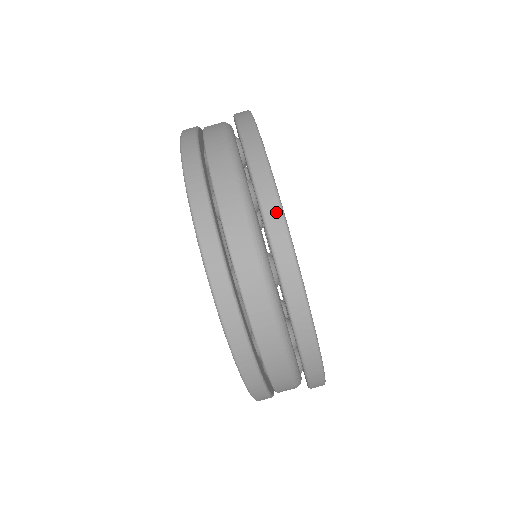
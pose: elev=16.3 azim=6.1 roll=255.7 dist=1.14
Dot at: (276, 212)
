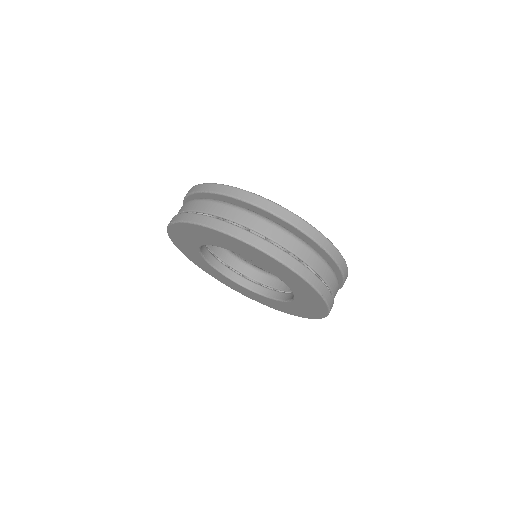
Dot at: (345, 266)
